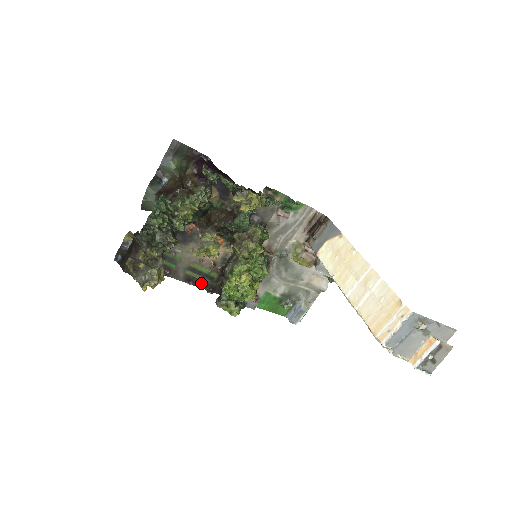
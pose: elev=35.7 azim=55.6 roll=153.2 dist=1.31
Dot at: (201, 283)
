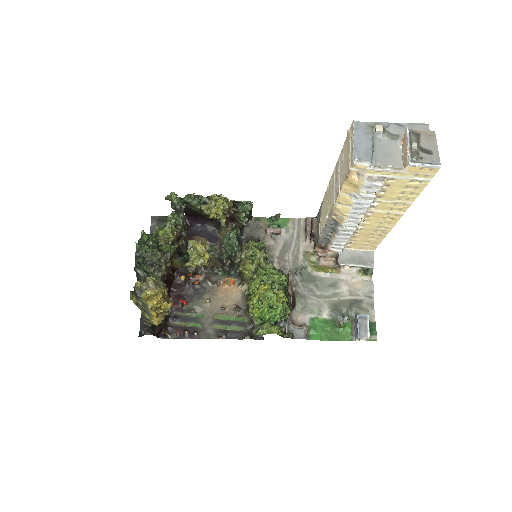
Dot at: (235, 334)
